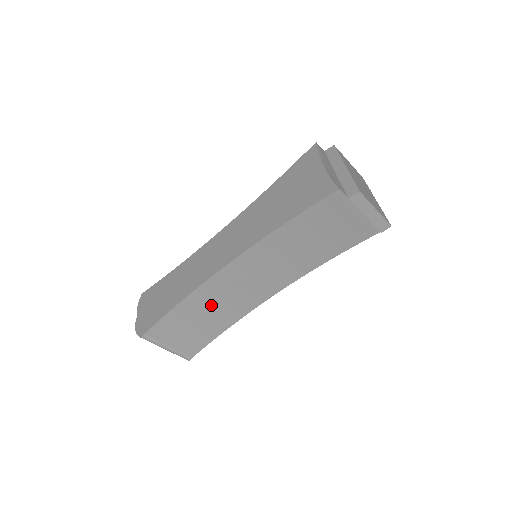
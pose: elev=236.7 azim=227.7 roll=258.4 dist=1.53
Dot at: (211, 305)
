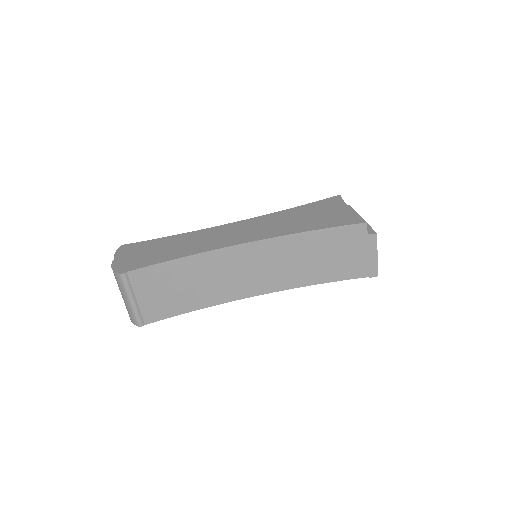
Dot at: (202, 276)
